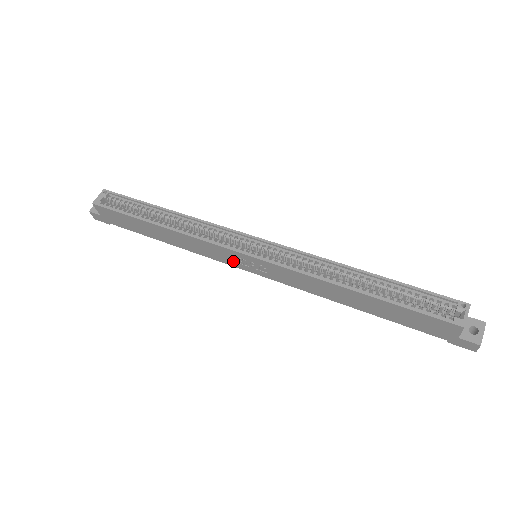
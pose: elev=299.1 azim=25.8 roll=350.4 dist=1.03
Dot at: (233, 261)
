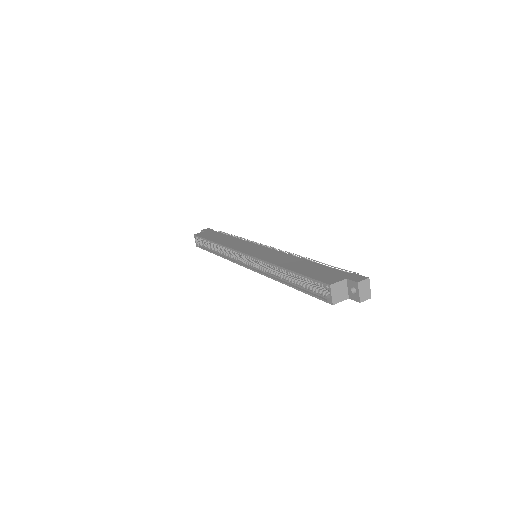
Dot at: occluded
